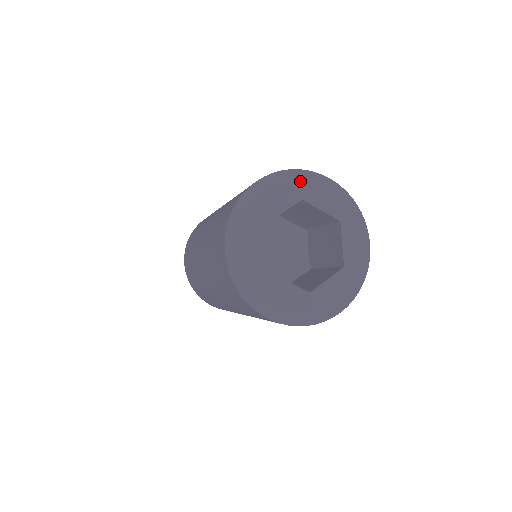
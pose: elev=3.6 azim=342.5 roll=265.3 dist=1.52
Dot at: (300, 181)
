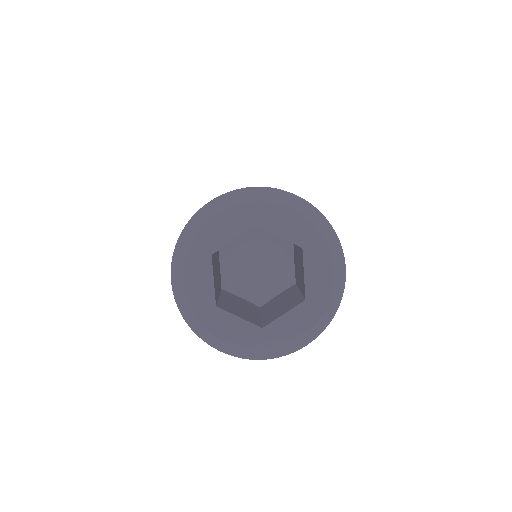
Dot at: (253, 204)
